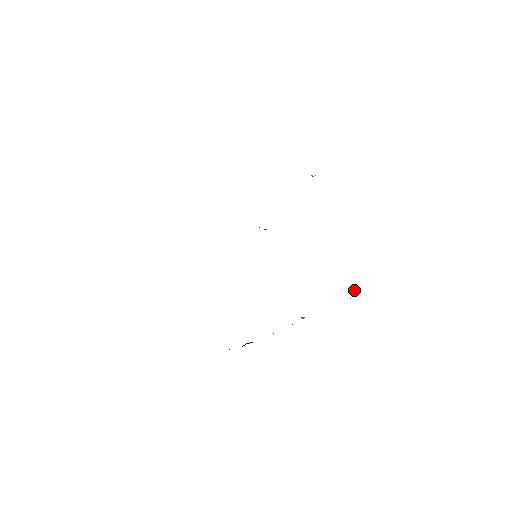
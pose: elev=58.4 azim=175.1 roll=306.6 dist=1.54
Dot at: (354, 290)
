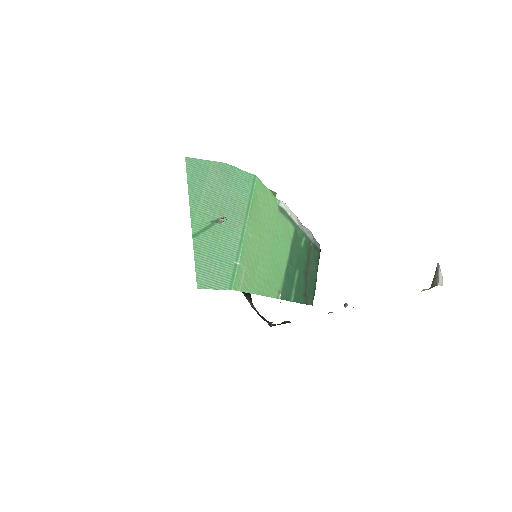
Dot at: (434, 277)
